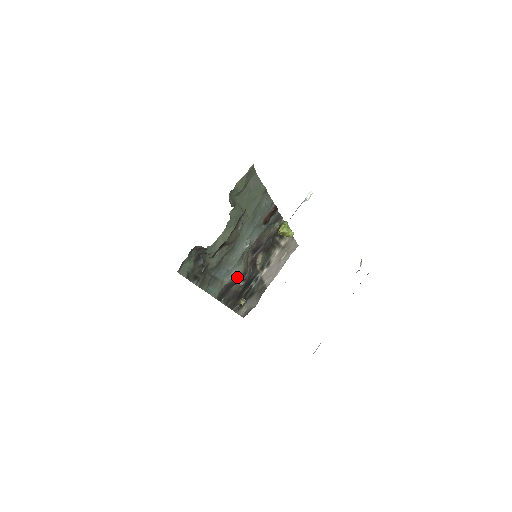
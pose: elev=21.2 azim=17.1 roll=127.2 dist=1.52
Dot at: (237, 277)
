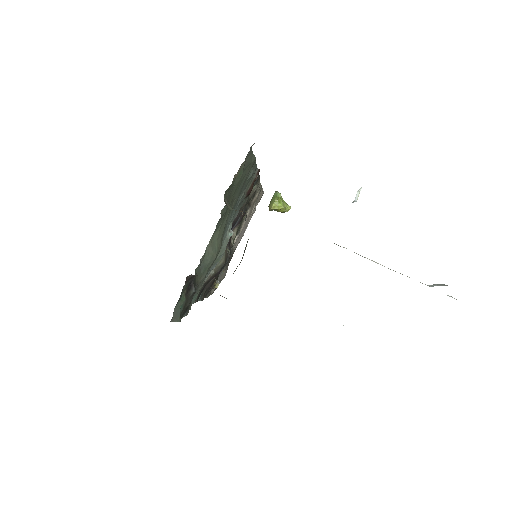
Dot at: (217, 270)
